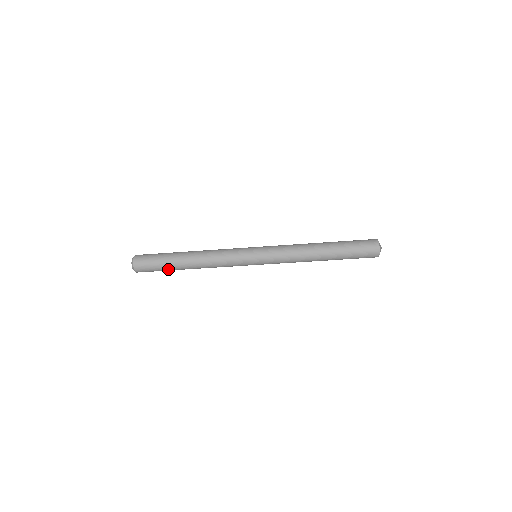
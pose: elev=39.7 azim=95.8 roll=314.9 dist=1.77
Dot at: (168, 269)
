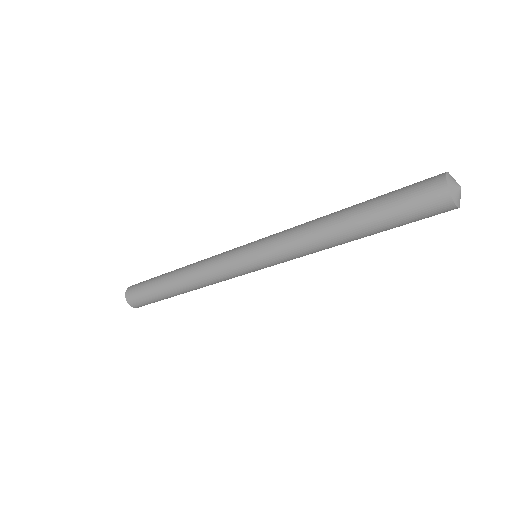
Dot at: (159, 297)
